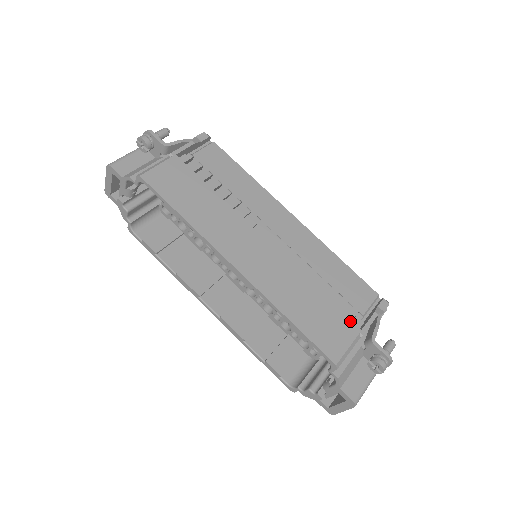
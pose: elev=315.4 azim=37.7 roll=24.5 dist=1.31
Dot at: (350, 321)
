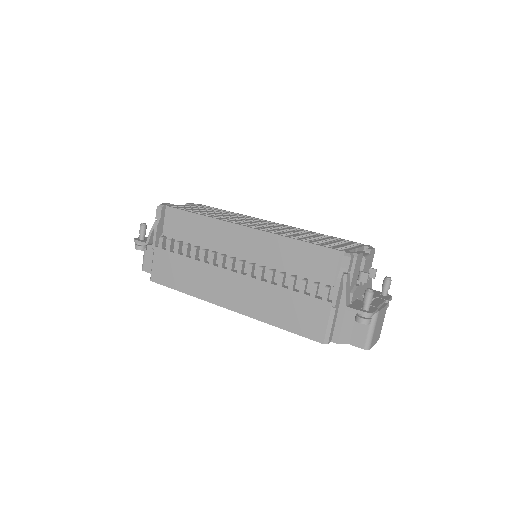
Dot at: (320, 301)
